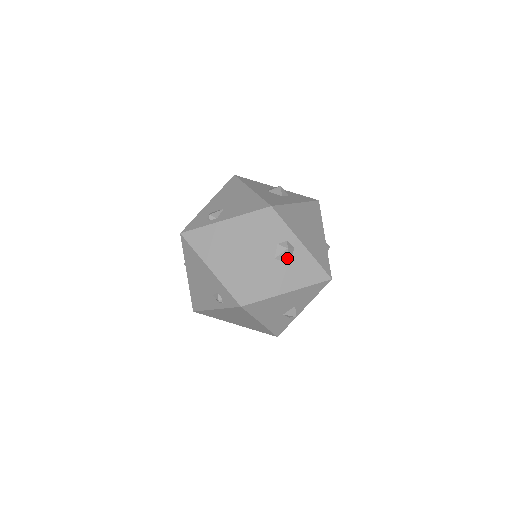
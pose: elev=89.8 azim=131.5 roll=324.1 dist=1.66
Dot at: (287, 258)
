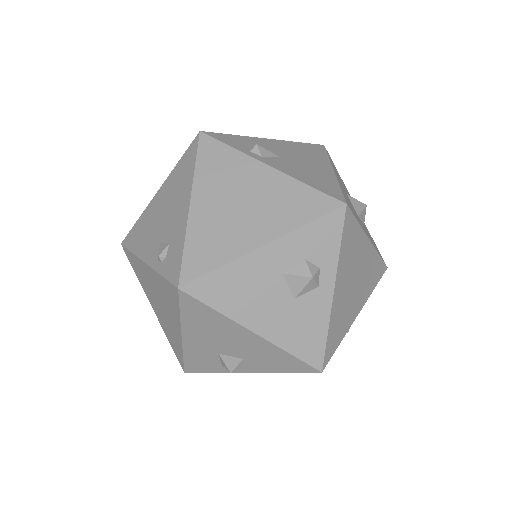
Dot at: (298, 289)
